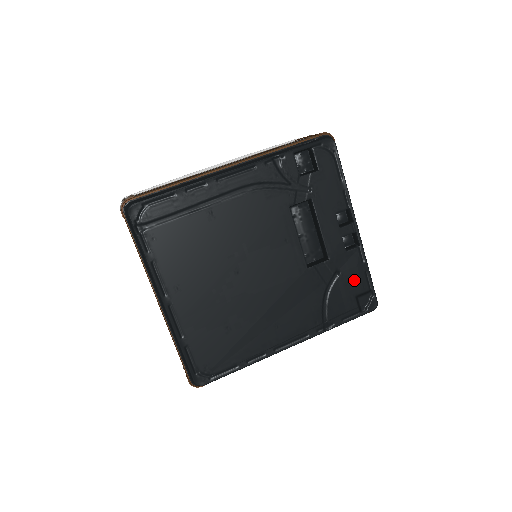
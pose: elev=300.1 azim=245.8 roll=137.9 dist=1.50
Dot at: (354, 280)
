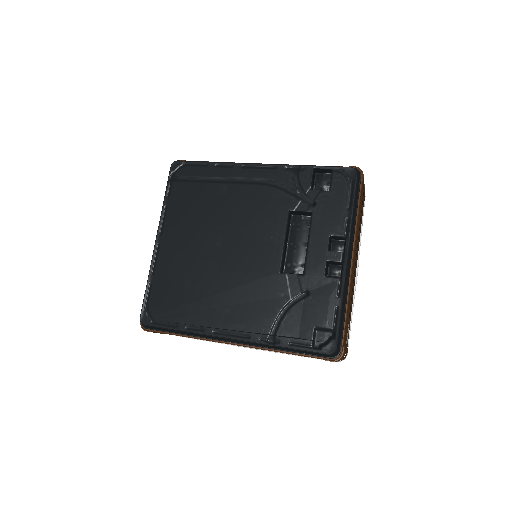
Dot at: (320, 309)
